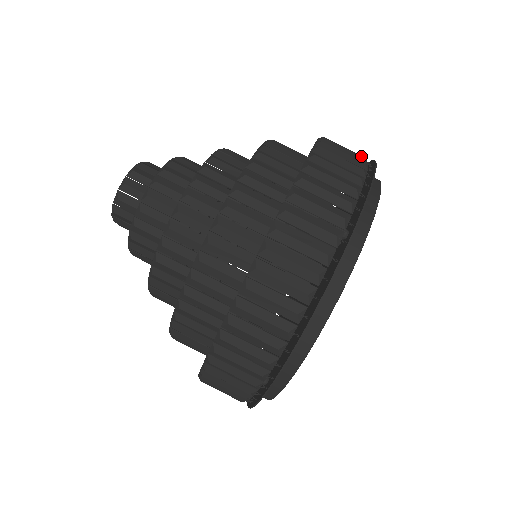
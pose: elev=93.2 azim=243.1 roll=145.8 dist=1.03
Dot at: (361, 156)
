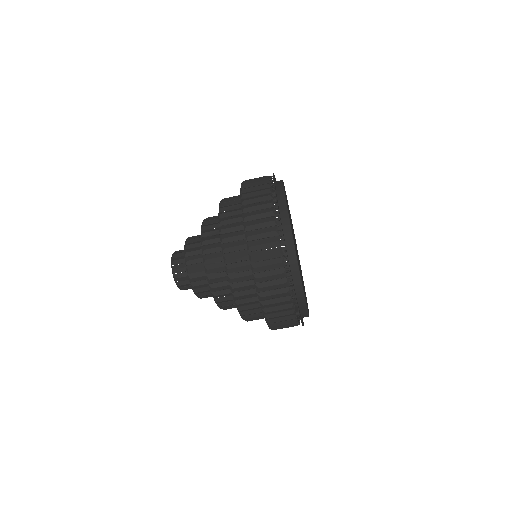
Dot at: (272, 222)
